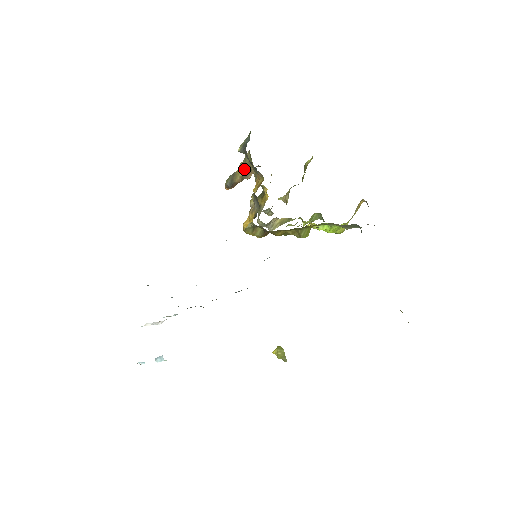
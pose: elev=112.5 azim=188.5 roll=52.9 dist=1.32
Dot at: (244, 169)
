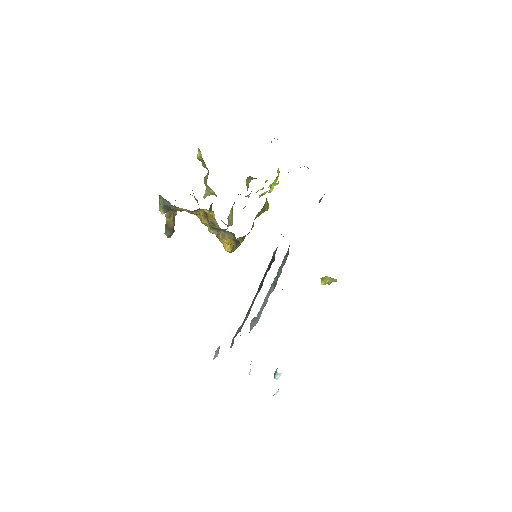
Dot at: (171, 215)
